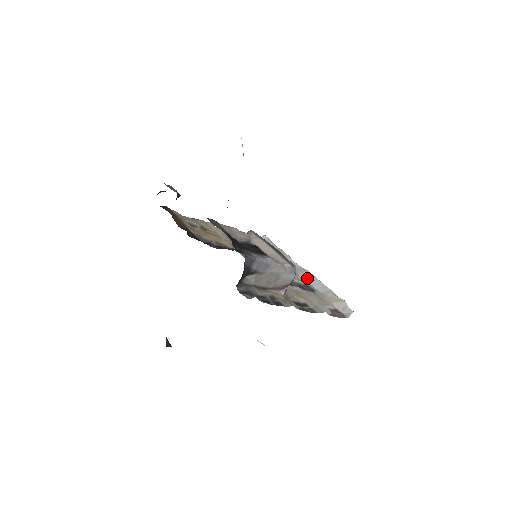
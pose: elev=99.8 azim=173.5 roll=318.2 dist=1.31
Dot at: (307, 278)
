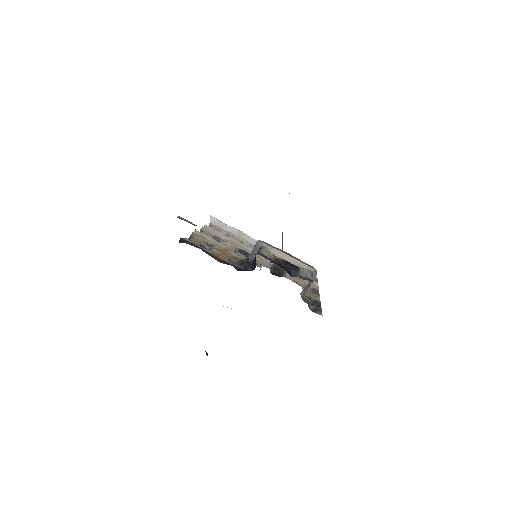
Dot at: occluded
